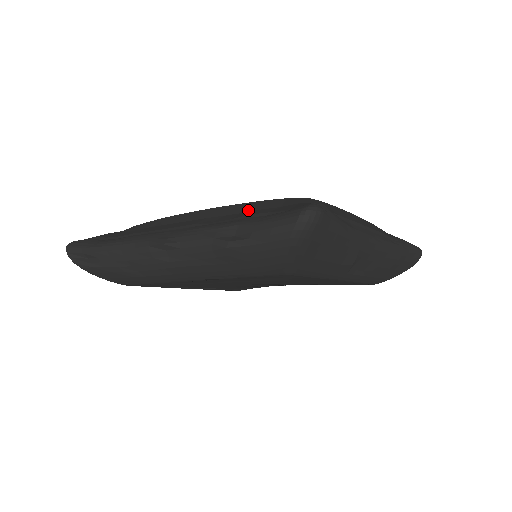
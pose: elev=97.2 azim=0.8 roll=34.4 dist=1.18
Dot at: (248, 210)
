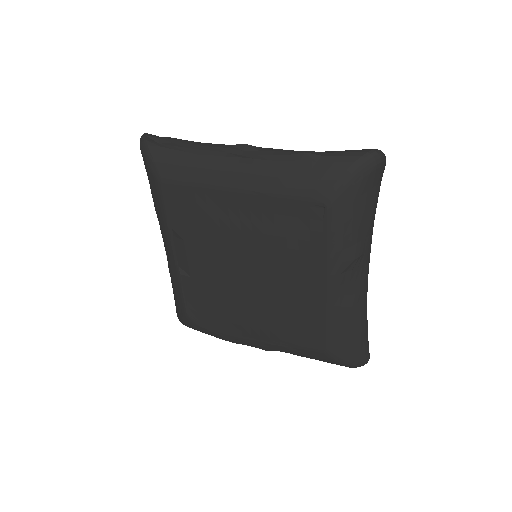
Dot at: occluded
